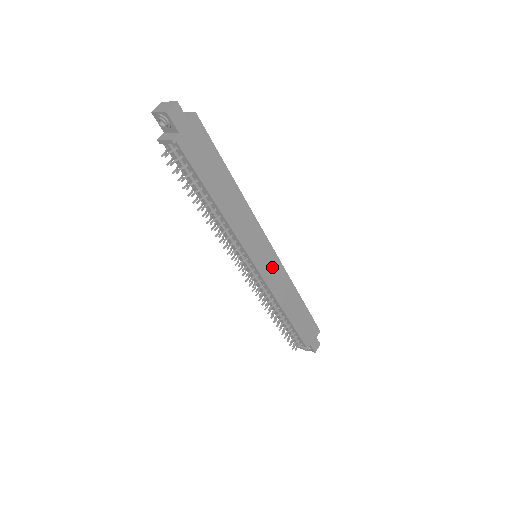
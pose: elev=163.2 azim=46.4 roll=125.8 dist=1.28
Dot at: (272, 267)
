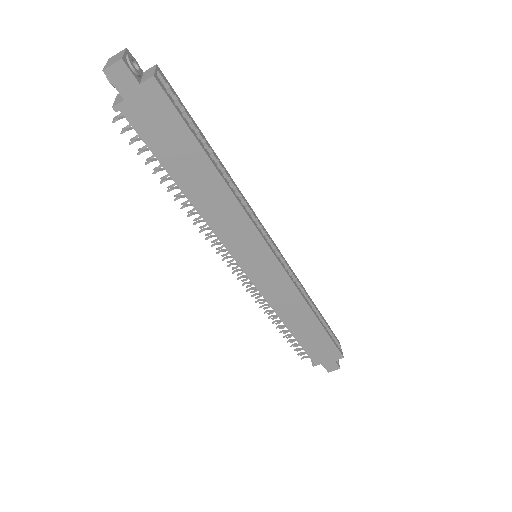
Dot at: (272, 276)
